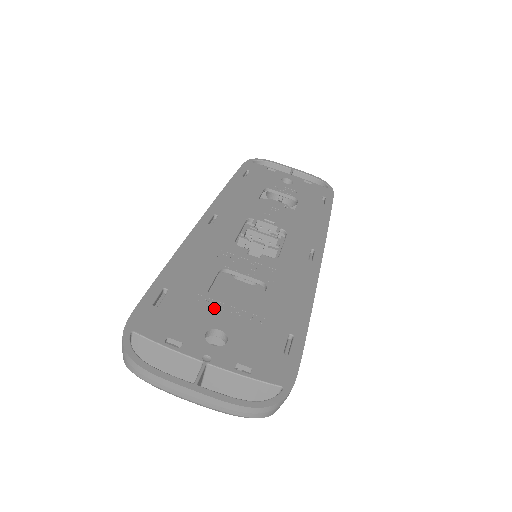
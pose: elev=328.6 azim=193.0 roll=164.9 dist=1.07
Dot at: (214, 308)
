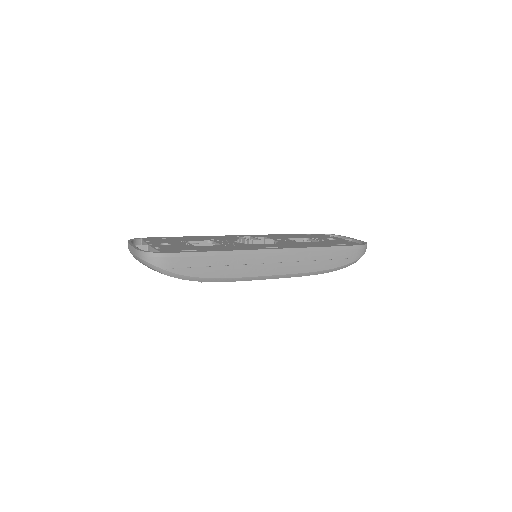
Dot at: (181, 242)
